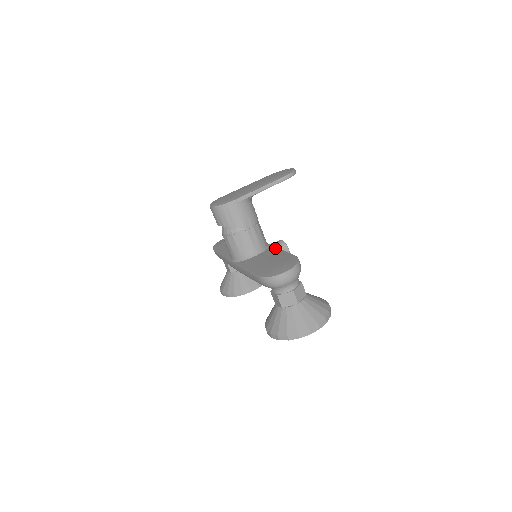
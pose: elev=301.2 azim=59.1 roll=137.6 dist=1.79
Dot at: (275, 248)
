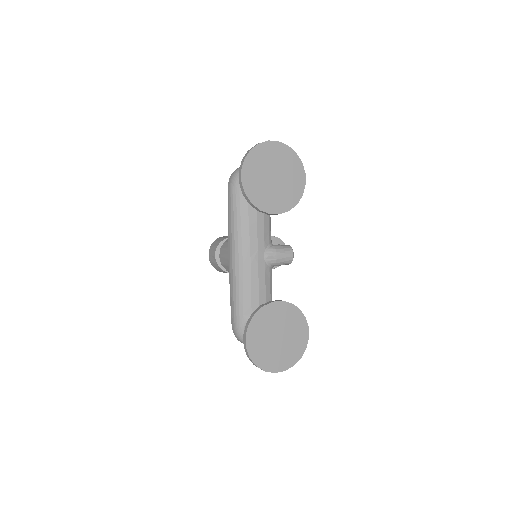
Dot at: occluded
